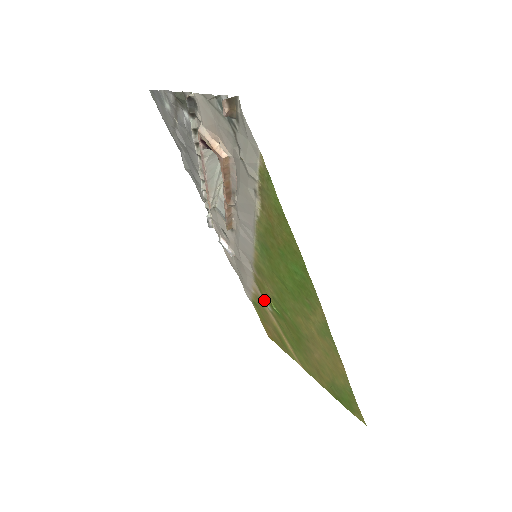
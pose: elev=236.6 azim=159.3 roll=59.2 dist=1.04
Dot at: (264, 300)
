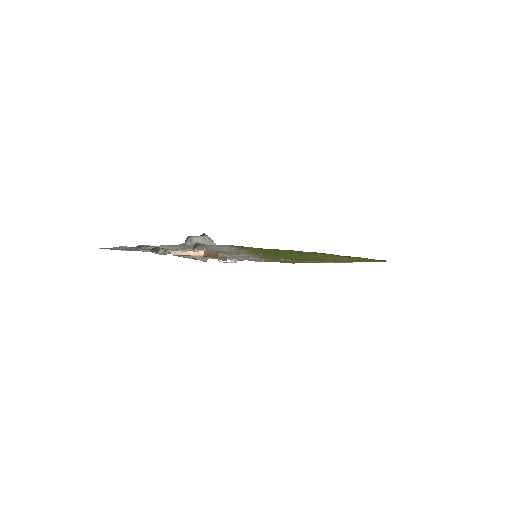
Dot at: occluded
